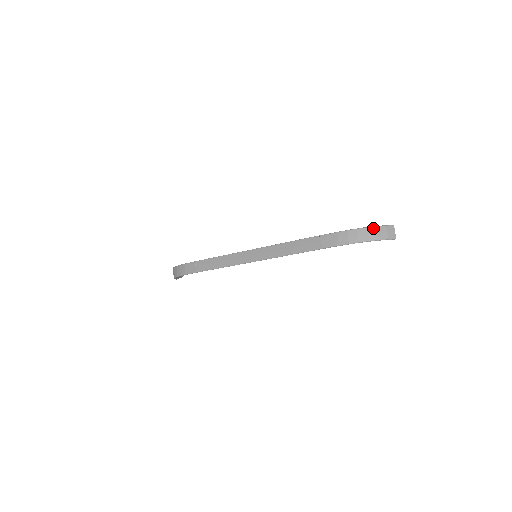
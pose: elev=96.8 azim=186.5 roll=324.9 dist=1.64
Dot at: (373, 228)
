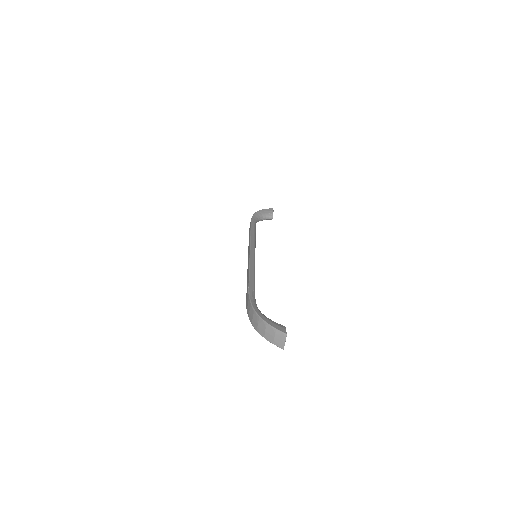
Dot at: (263, 323)
